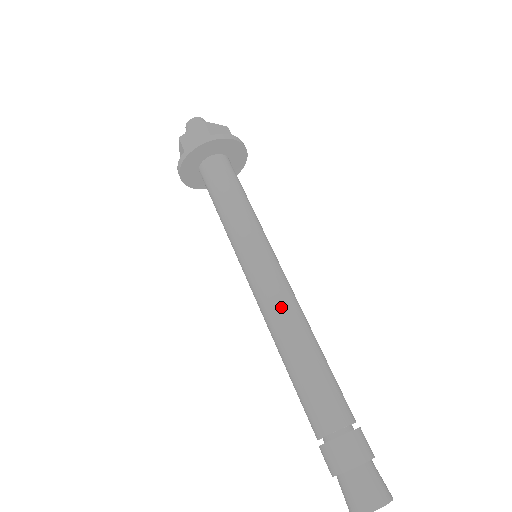
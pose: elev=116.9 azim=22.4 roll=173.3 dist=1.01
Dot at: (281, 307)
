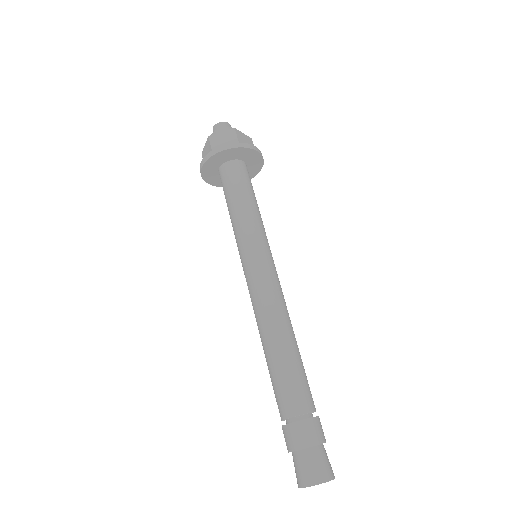
Dot at: (273, 304)
